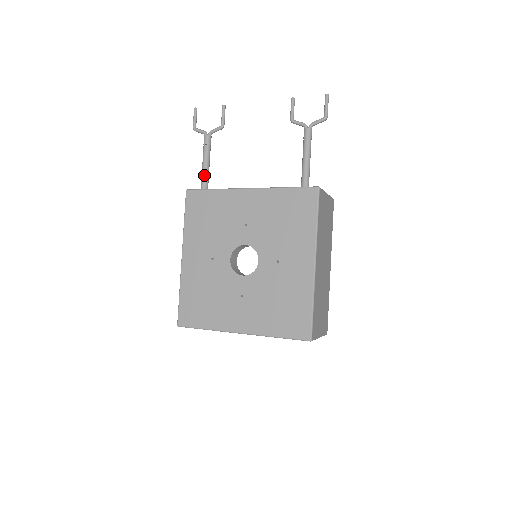
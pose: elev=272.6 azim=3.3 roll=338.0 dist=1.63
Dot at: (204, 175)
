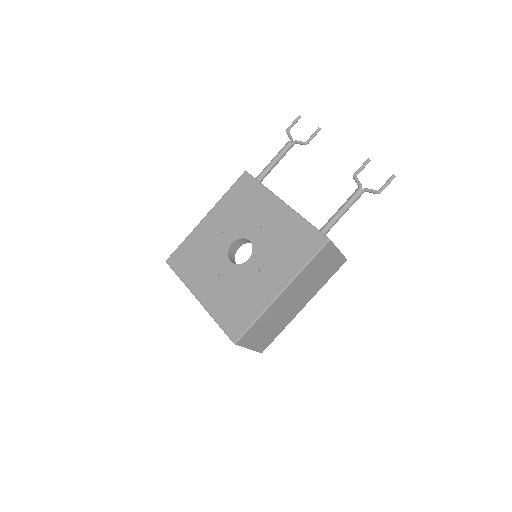
Dot at: (266, 169)
